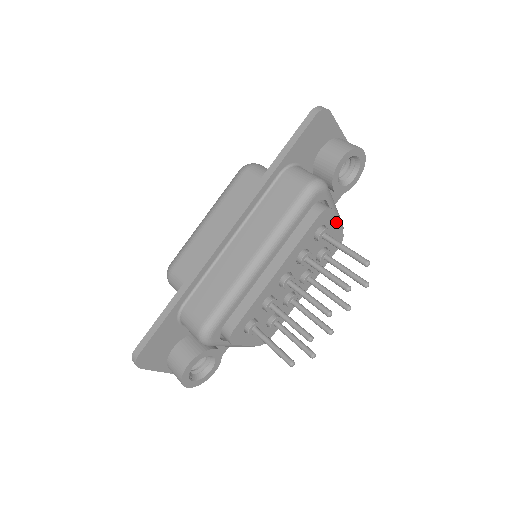
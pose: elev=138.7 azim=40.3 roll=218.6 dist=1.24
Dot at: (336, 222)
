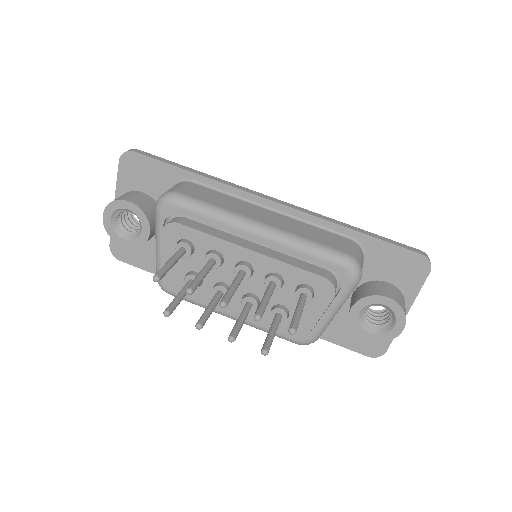
Dot at: (321, 312)
